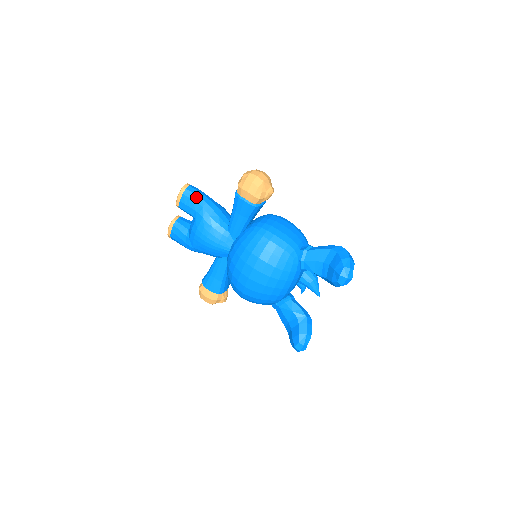
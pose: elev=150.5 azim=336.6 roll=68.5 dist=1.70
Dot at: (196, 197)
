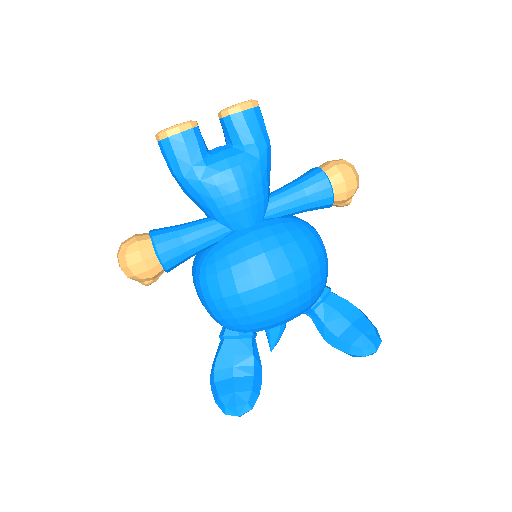
Dot at: (265, 128)
